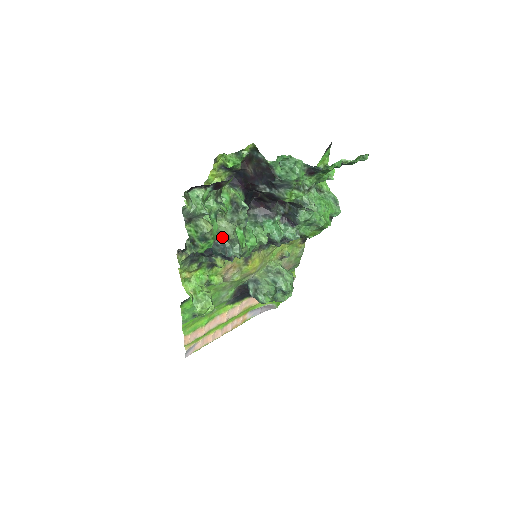
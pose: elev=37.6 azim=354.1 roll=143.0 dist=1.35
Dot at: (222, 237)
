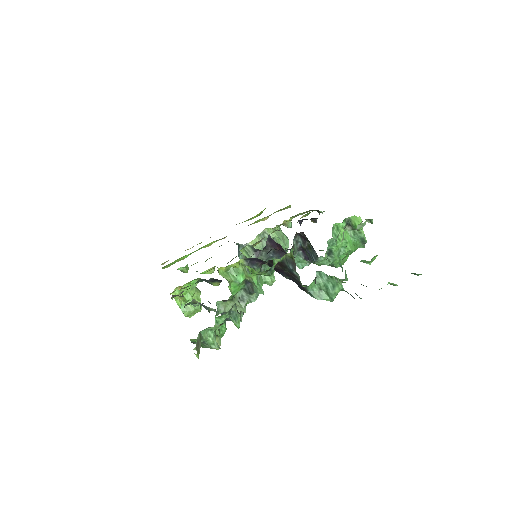
Dot at: occluded
